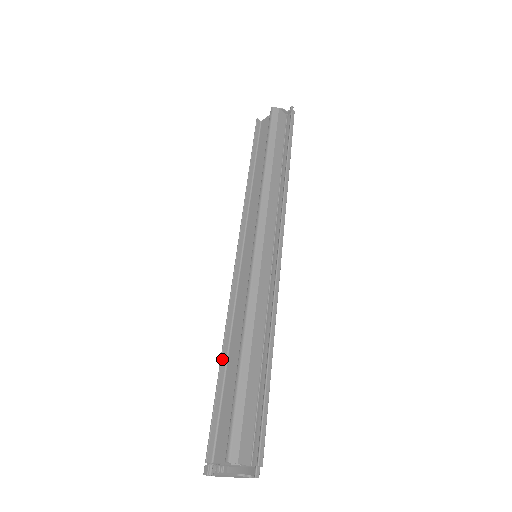
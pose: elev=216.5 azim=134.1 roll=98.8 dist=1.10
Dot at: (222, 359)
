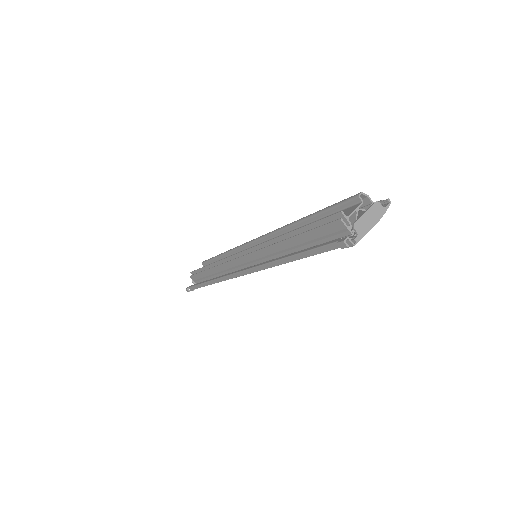
Dot at: (289, 233)
